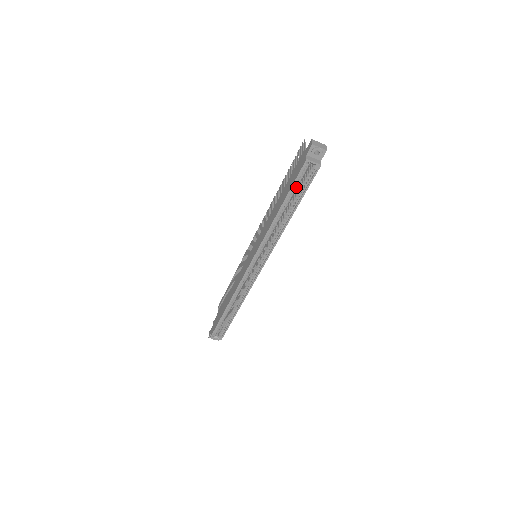
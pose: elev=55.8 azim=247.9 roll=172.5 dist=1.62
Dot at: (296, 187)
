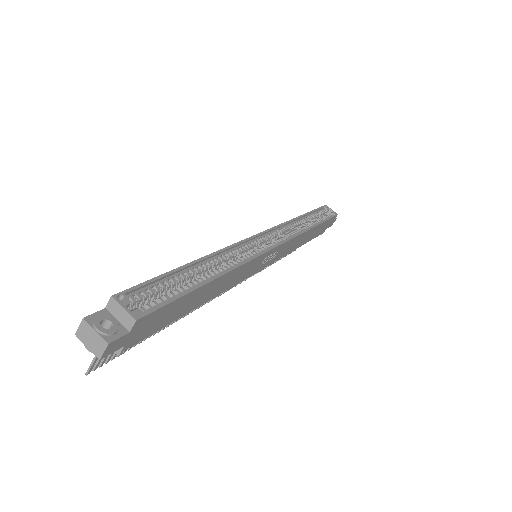
Dot at: (317, 215)
